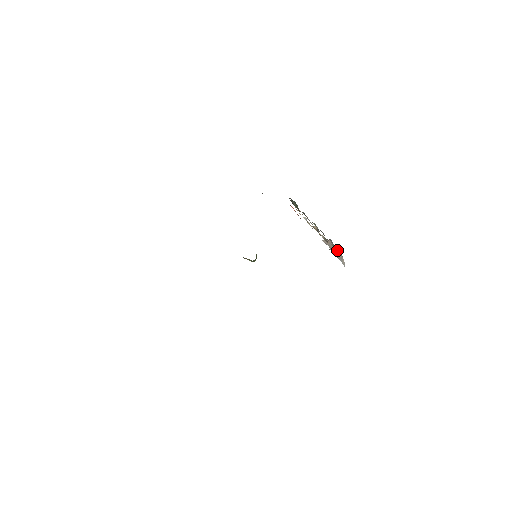
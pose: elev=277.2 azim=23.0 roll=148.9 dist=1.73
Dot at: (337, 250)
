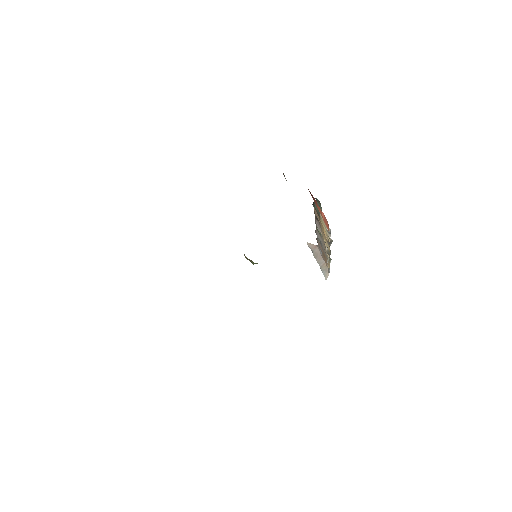
Dot at: (323, 260)
